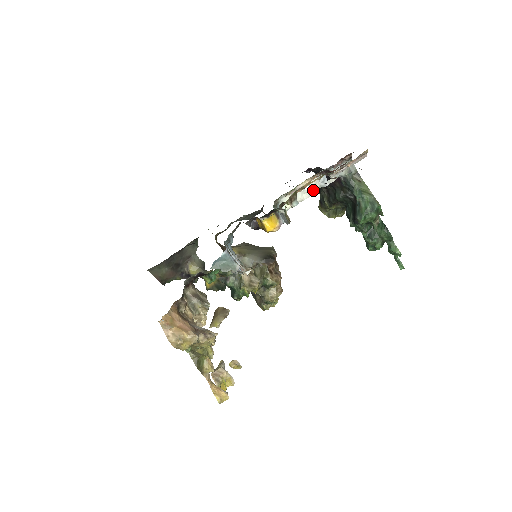
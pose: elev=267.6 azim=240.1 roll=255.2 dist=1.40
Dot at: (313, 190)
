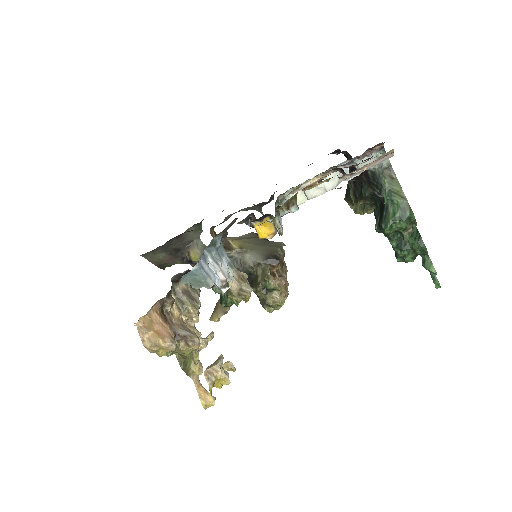
Dot at: (330, 185)
